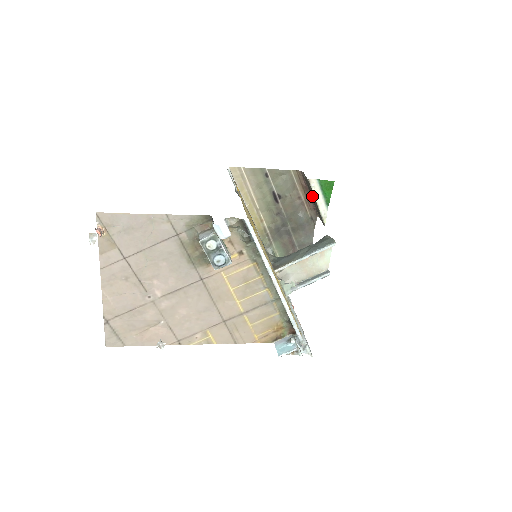
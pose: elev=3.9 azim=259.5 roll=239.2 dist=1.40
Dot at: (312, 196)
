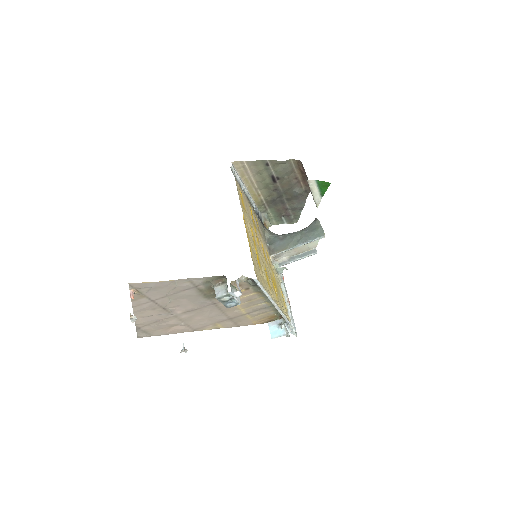
Dot at: occluded
